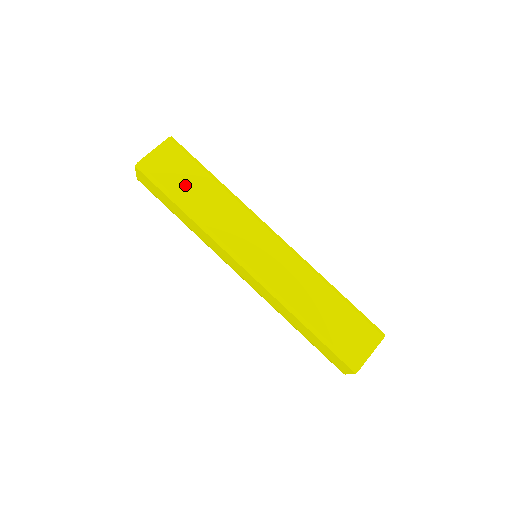
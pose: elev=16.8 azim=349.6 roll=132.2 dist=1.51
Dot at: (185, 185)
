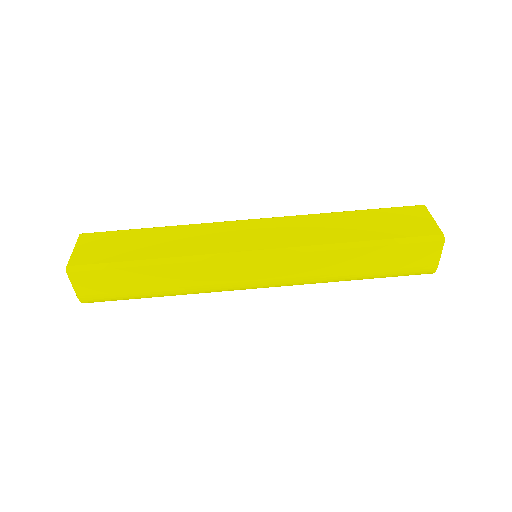
Dot at: (133, 248)
